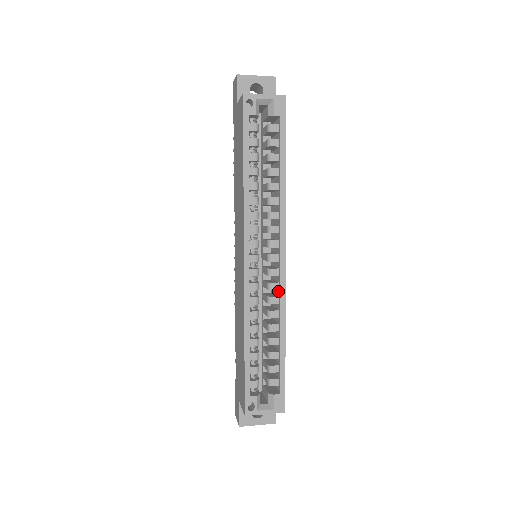
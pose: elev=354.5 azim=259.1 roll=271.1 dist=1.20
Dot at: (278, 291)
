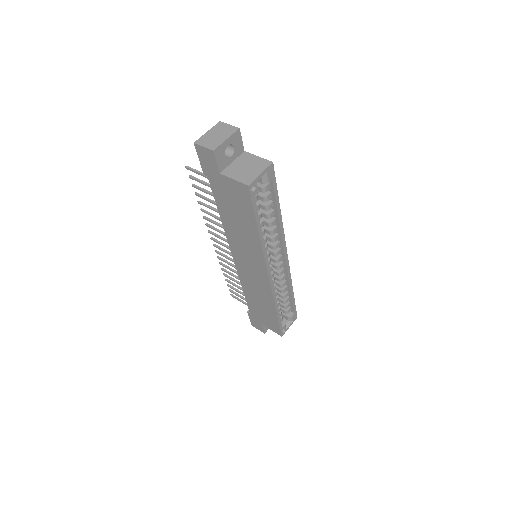
Dot at: (283, 271)
